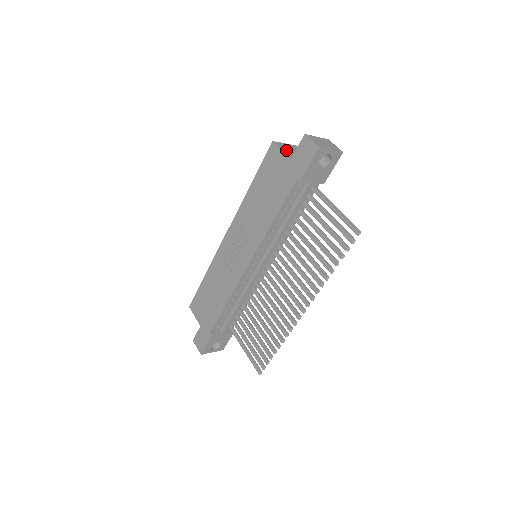
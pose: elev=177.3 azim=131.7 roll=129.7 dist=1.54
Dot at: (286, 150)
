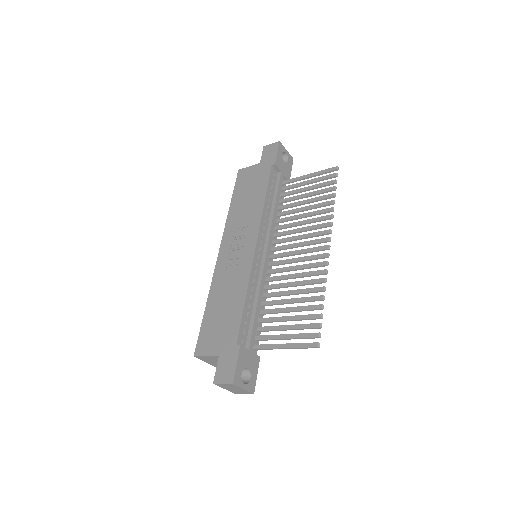
Dot at: occluded
